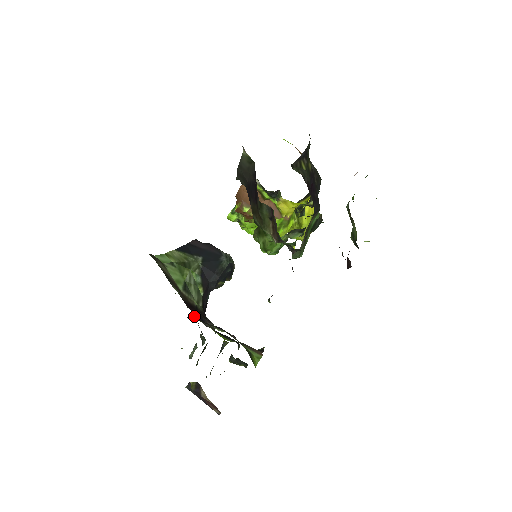
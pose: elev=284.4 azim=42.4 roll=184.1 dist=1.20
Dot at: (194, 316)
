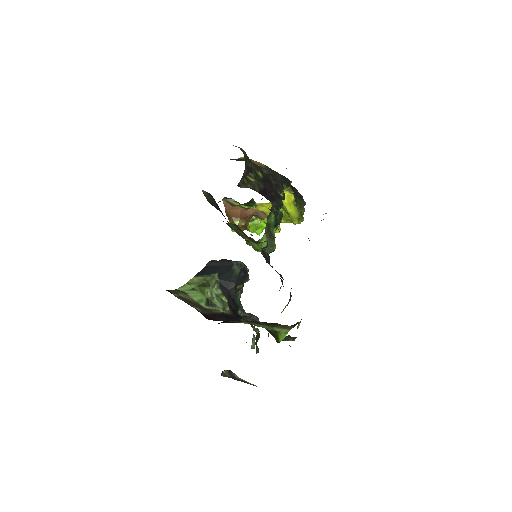
Dot at: occluded
